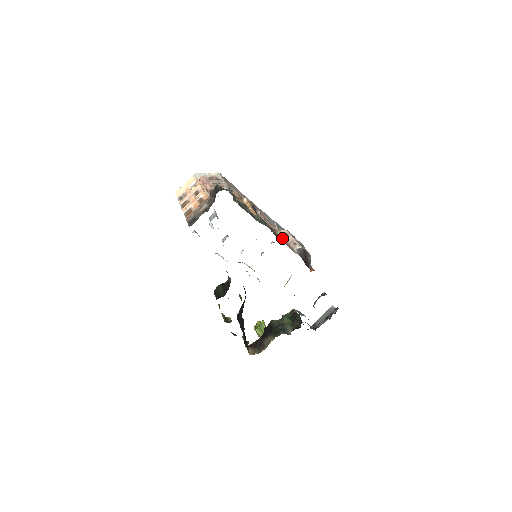
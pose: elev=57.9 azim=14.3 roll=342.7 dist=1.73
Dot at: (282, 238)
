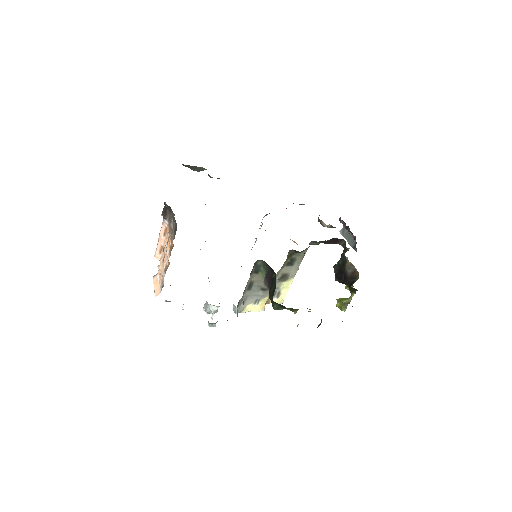
Dot at: occluded
